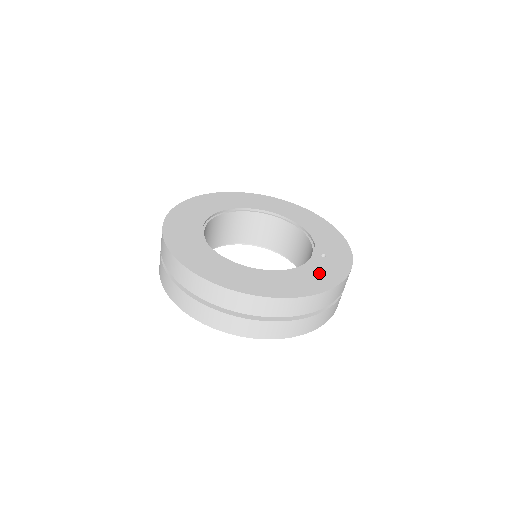
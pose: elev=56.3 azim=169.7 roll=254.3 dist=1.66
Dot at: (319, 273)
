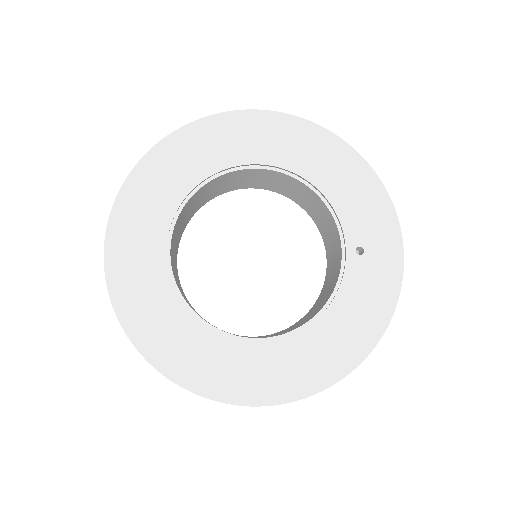
Dot at: (363, 302)
